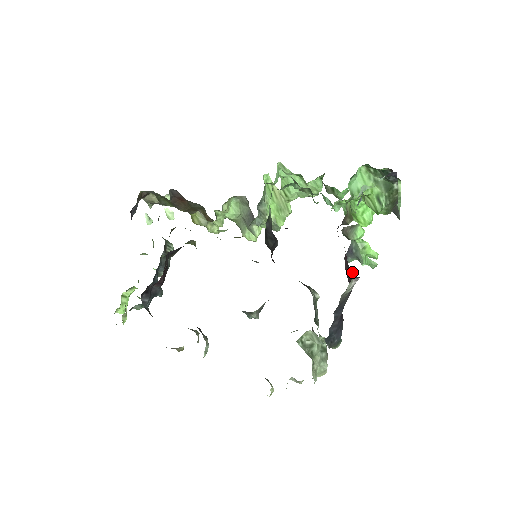
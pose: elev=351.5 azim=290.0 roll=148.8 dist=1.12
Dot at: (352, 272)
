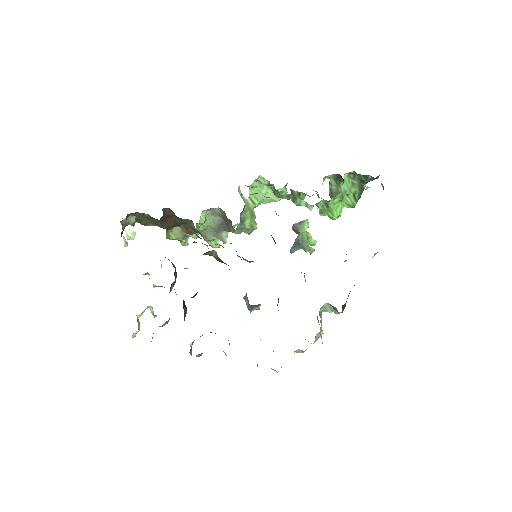
Dot at: occluded
